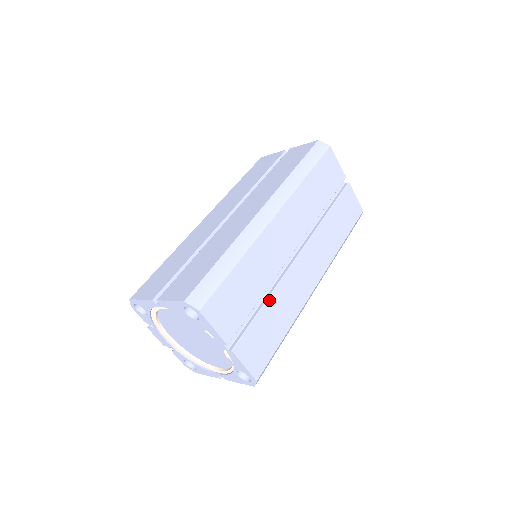
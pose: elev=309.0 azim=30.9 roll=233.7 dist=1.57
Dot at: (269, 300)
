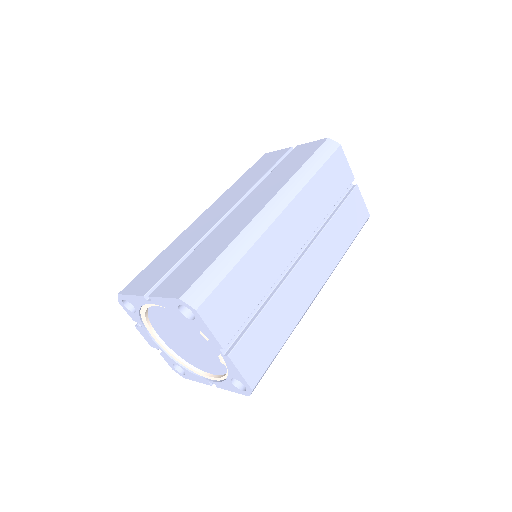
Dot at: (270, 303)
